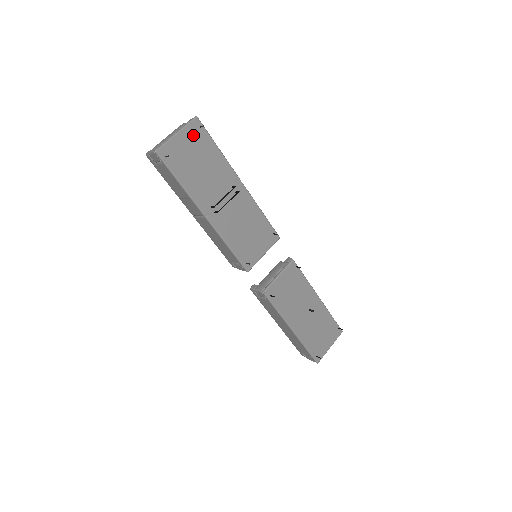
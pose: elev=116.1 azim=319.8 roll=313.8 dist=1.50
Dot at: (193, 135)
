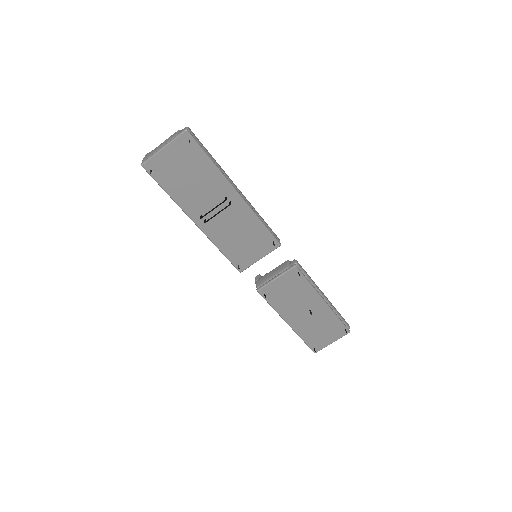
Dot at: (182, 148)
